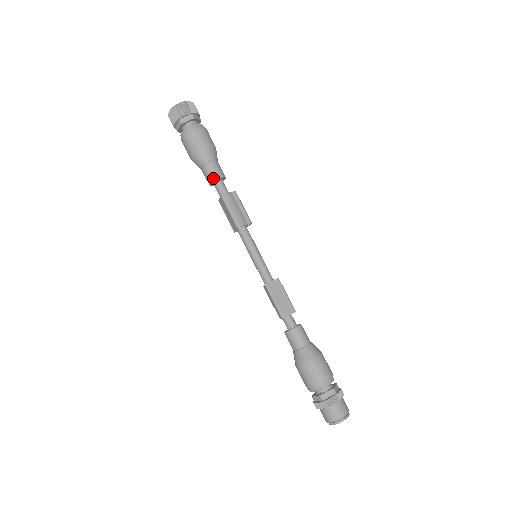
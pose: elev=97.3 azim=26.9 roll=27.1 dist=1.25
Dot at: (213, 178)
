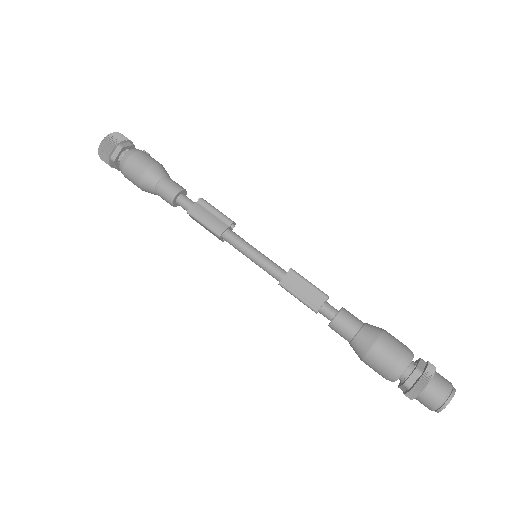
Dot at: (170, 198)
